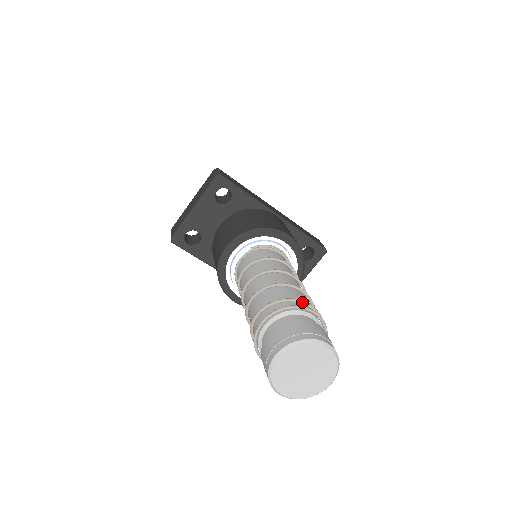
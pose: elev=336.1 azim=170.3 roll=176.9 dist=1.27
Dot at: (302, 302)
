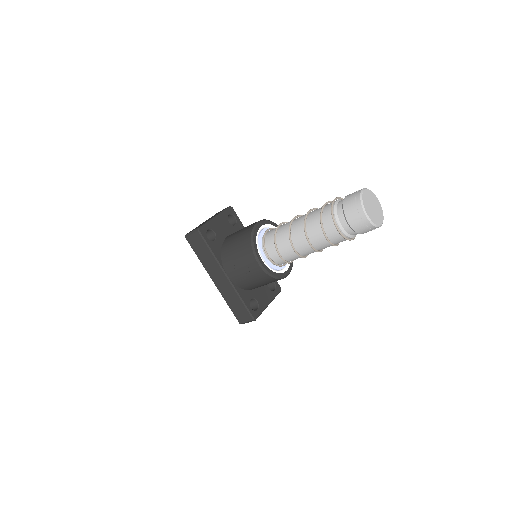
Dot at: occluded
